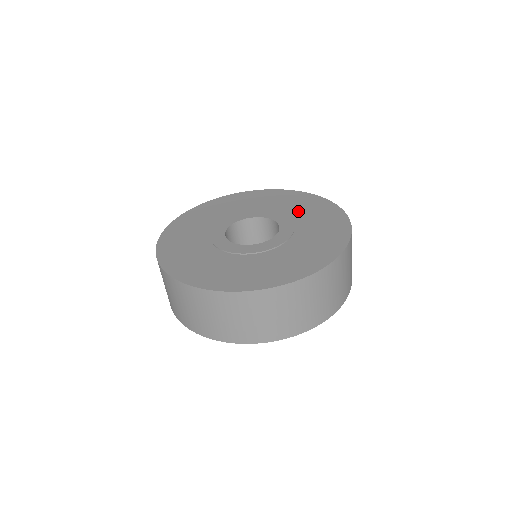
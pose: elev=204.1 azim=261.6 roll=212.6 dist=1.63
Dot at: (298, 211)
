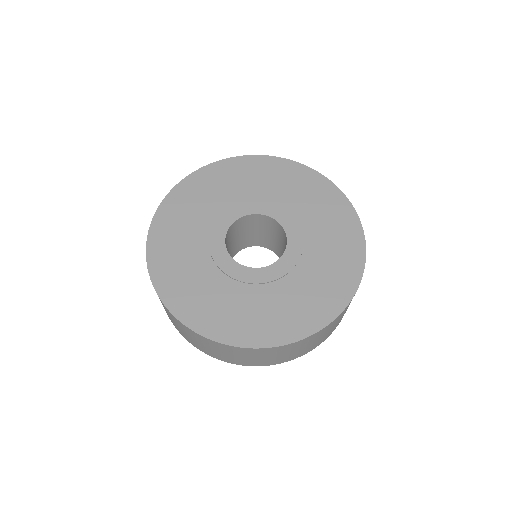
Dot at: (305, 207)
